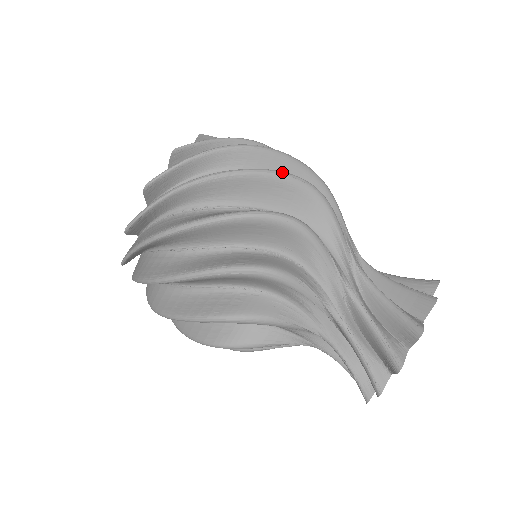
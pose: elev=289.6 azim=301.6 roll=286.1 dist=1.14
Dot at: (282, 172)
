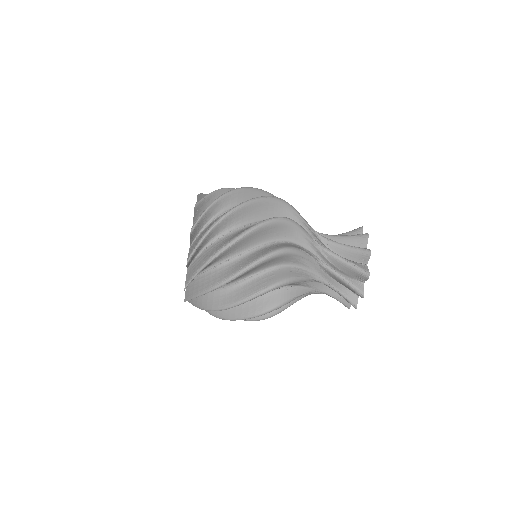
Dot at: (260, 261)
